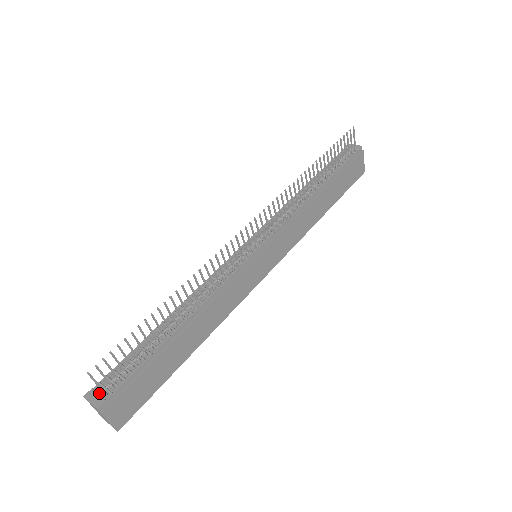
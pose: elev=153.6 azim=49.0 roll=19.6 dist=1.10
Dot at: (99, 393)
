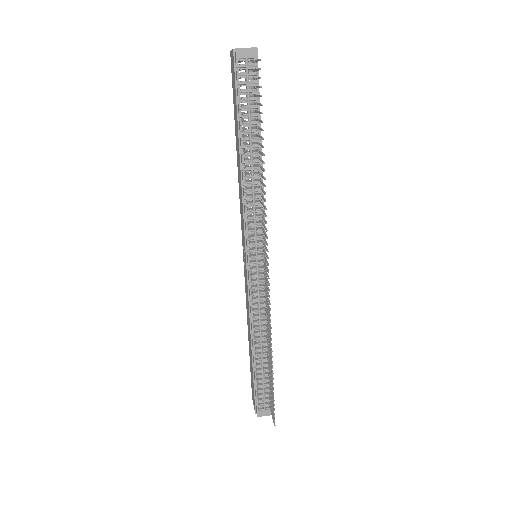
Dot at: (265, 410)
